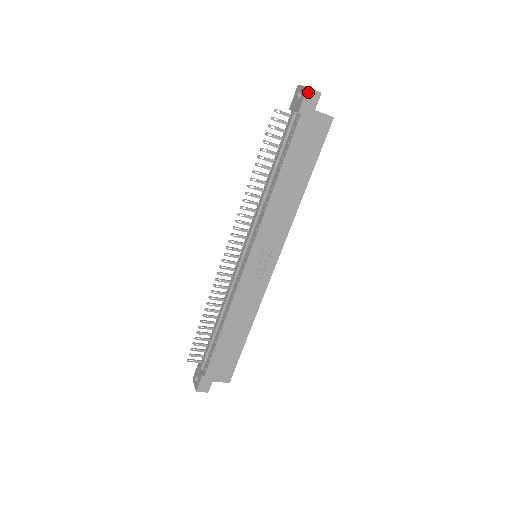
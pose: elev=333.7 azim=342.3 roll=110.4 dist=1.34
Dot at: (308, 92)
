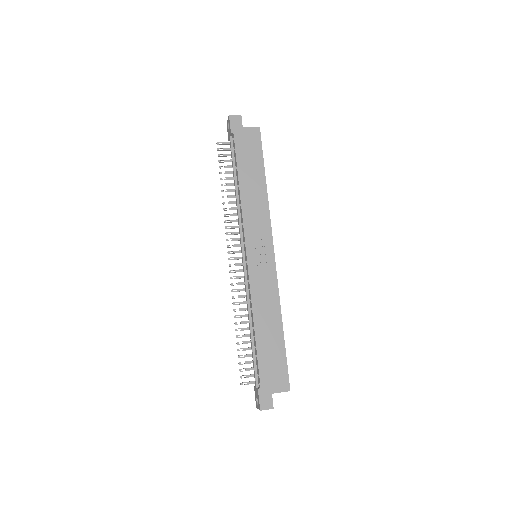
Dot at: (231, 118)
